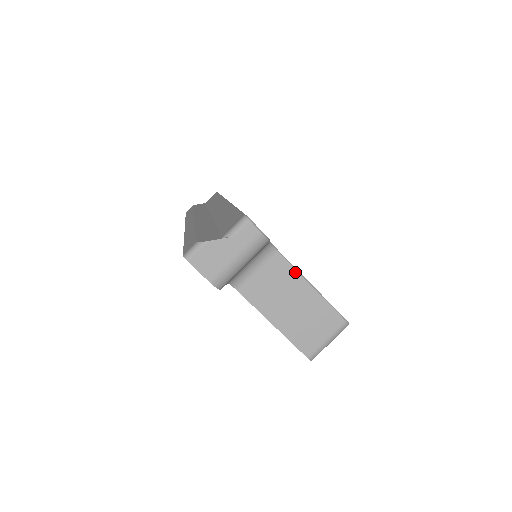
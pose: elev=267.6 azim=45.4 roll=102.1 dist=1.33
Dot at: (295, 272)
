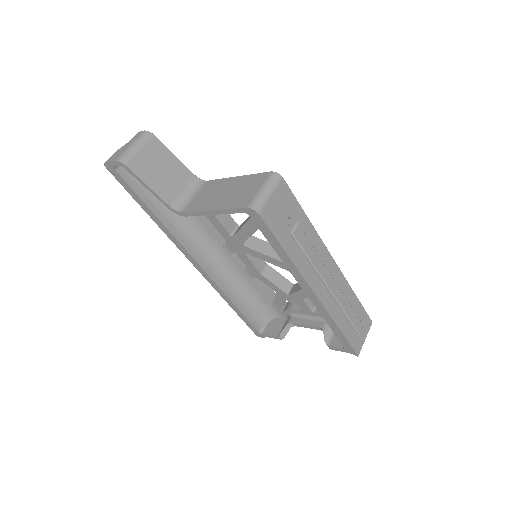
Dot at: (222, 180)
